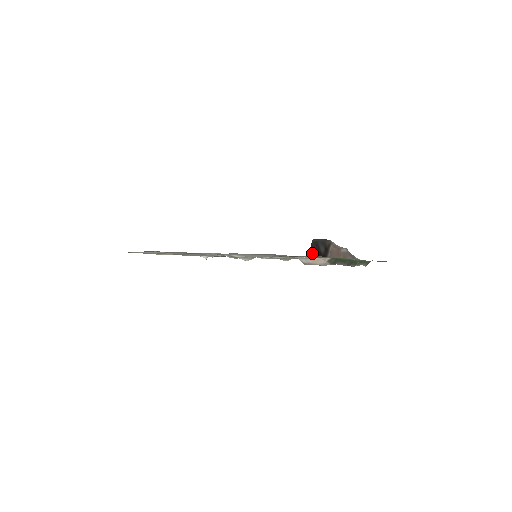
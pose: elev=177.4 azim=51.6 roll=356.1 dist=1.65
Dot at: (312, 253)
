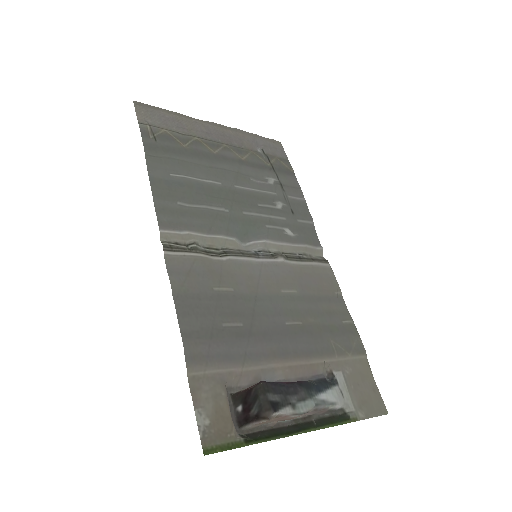
Dot at: (244, 395)
